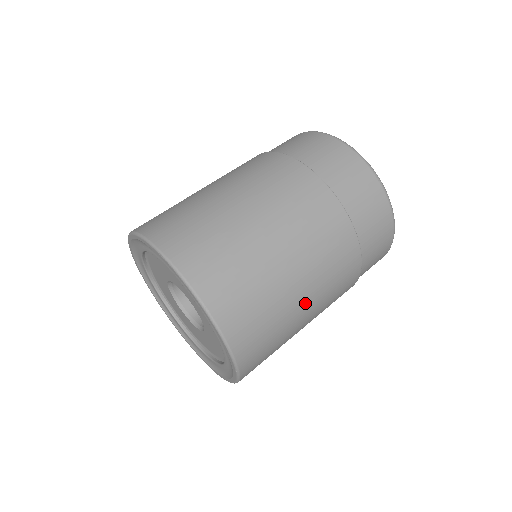
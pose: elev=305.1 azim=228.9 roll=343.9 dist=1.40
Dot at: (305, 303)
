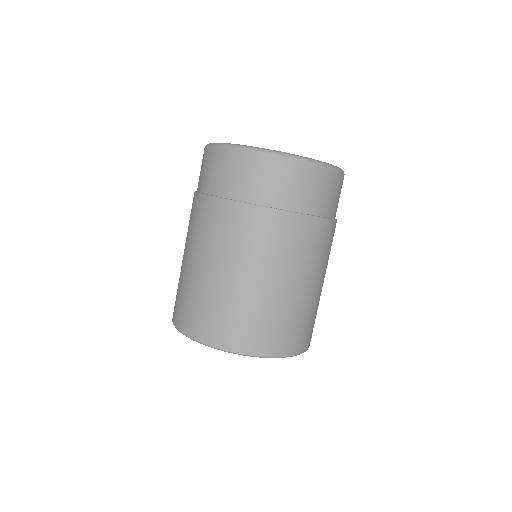
Dot at: occluded
